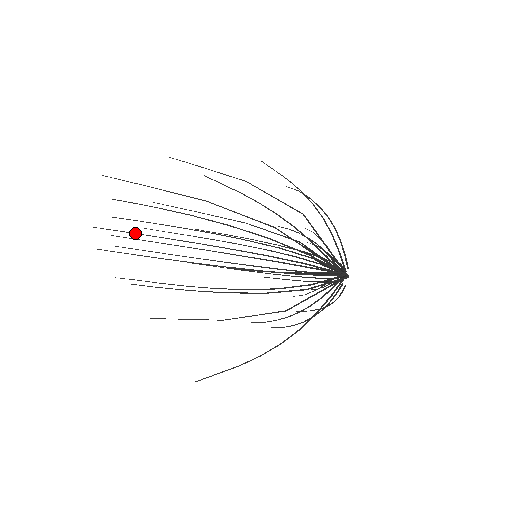
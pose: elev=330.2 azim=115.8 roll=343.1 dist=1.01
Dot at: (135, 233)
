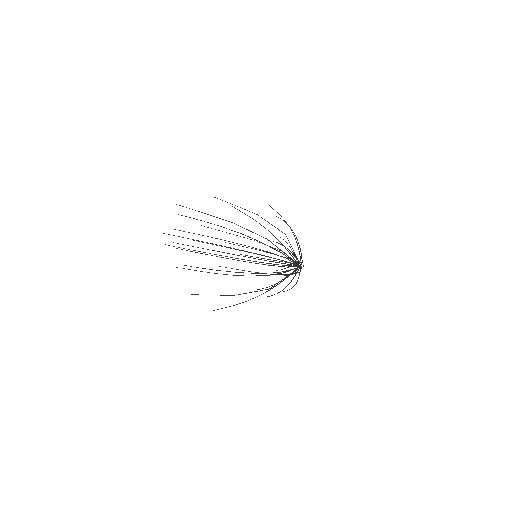
Dot at: (188, 238)
